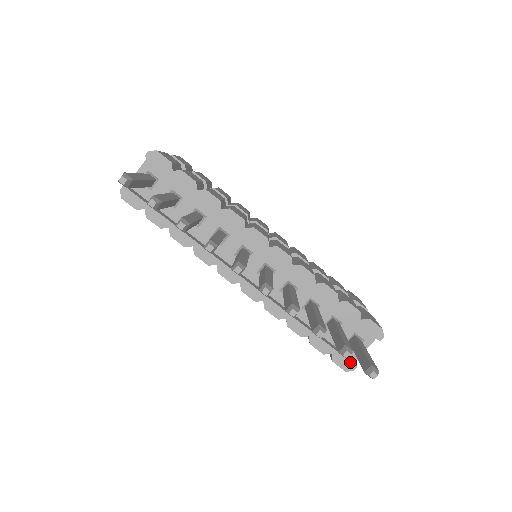
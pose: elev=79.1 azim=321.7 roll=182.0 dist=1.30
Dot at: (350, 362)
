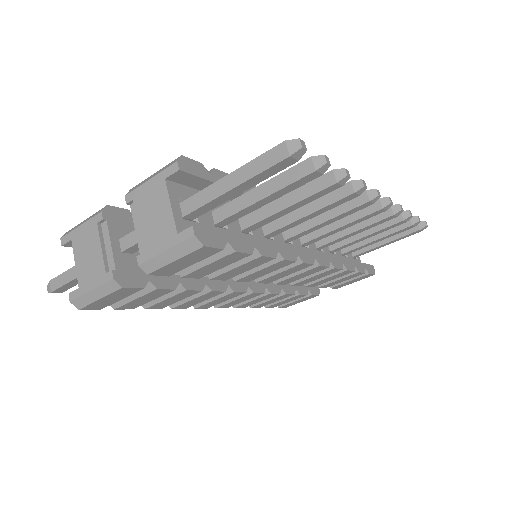
Dot at: (371, 265)
